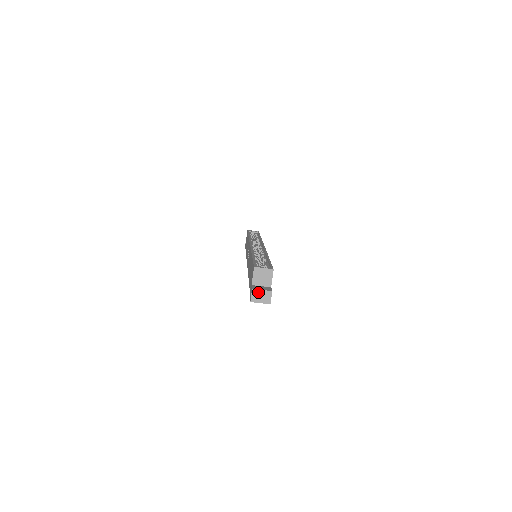
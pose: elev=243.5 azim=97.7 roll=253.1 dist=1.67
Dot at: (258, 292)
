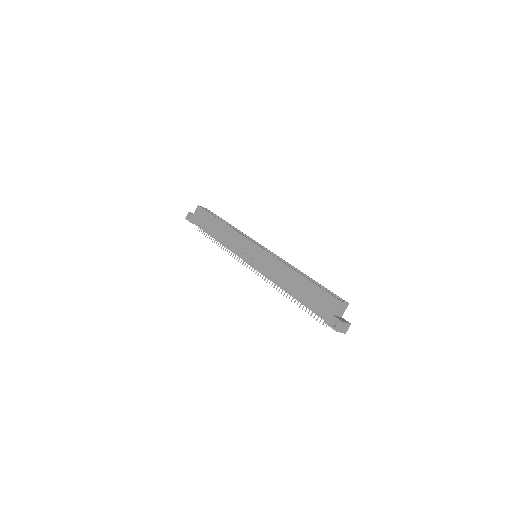
Dot at: (344, 324)
